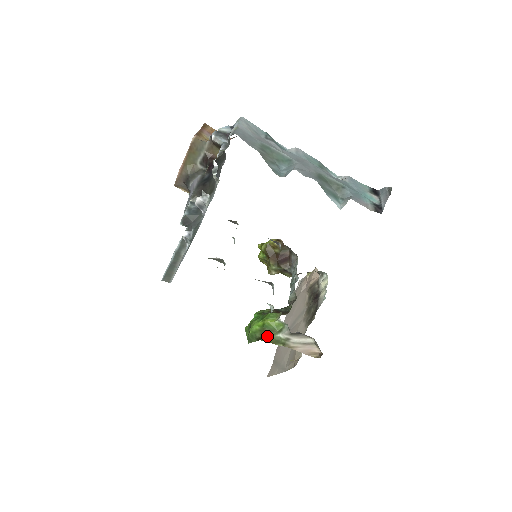
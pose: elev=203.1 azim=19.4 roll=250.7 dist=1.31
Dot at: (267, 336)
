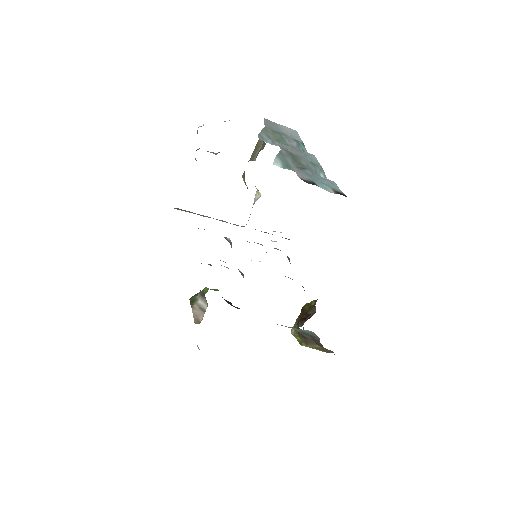
Dot at: (194, 296)
